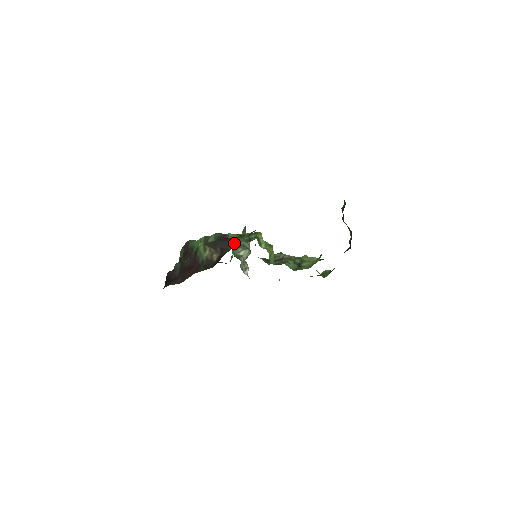
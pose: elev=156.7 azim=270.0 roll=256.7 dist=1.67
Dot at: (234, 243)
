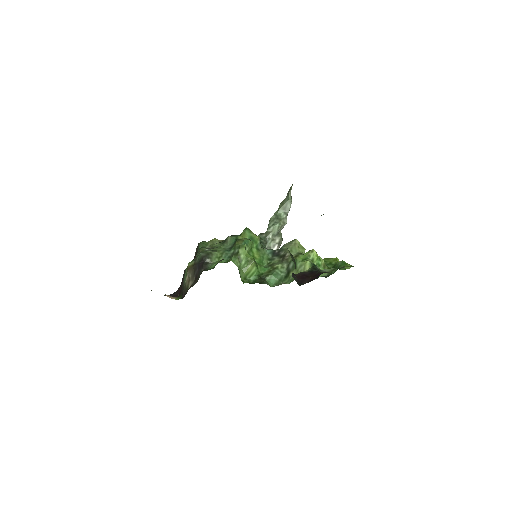
Dot at: occluded
